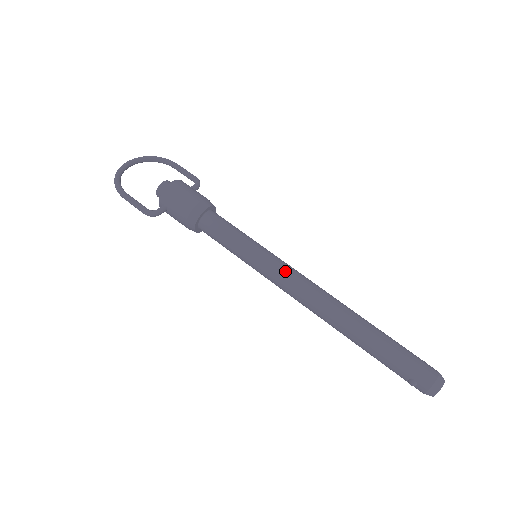
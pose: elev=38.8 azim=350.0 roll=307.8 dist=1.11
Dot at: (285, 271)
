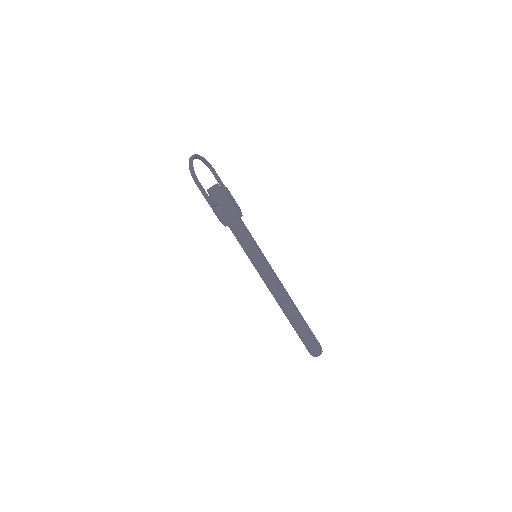
Dot at: (273, 272)
